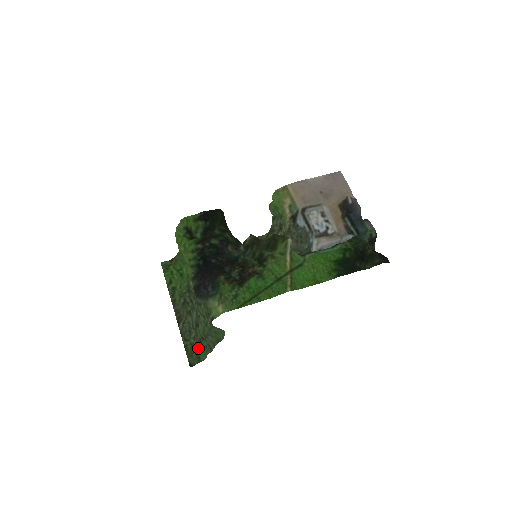
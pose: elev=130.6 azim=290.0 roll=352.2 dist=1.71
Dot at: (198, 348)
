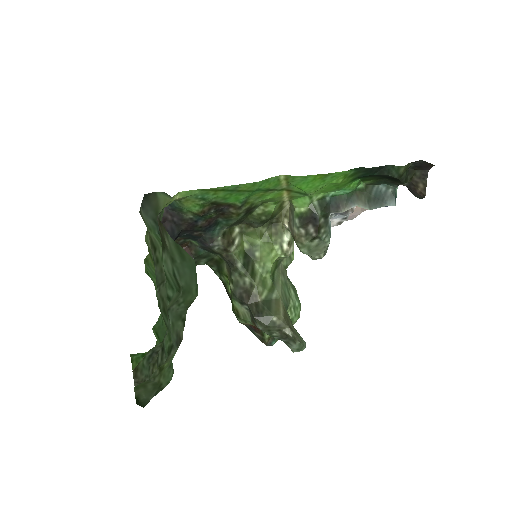
Dot at: (159, 370)
